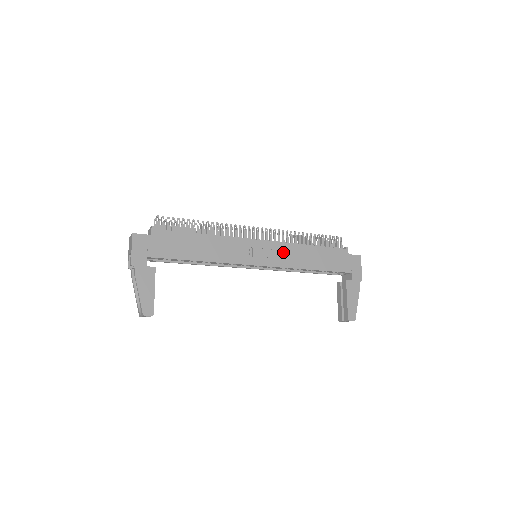
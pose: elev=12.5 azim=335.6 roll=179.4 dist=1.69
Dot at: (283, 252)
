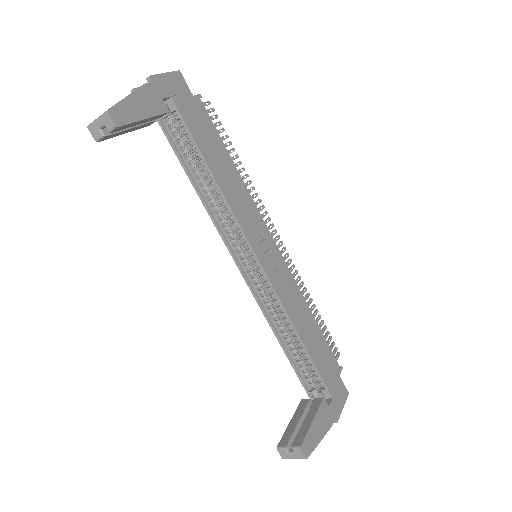
Dot at: (287, 283)
